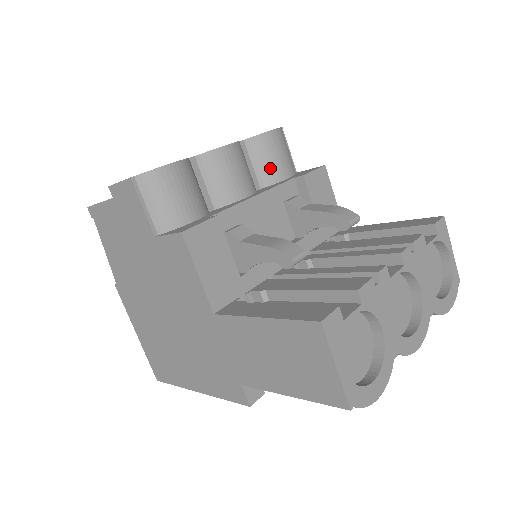
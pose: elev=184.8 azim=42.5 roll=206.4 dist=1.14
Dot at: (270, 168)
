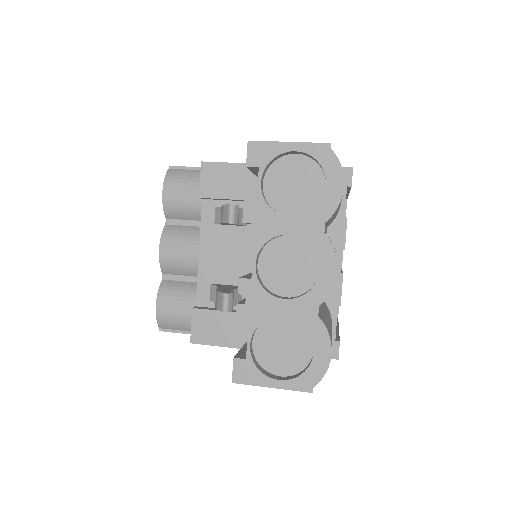
Dot at: (192, 209)
